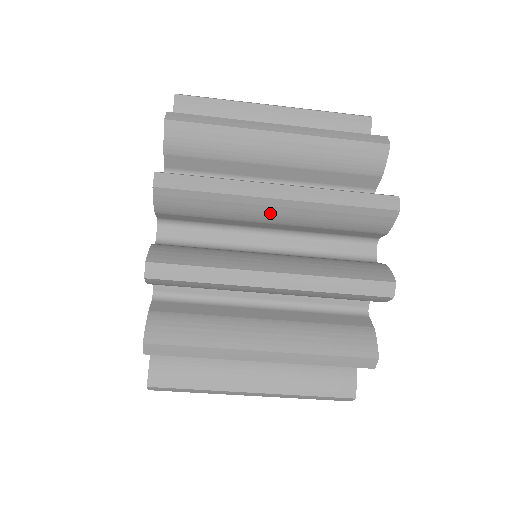
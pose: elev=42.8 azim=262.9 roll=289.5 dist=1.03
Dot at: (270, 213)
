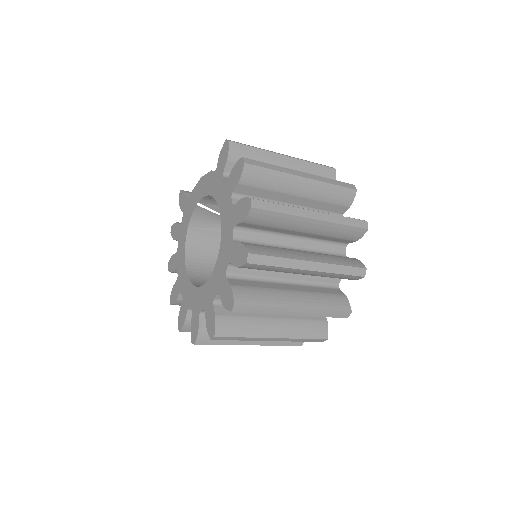
Dot at: occluded
